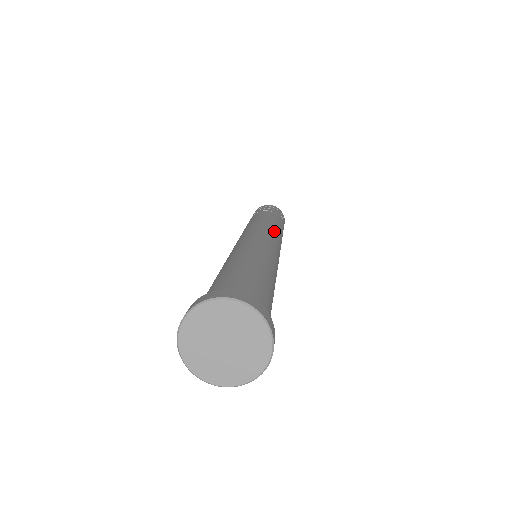
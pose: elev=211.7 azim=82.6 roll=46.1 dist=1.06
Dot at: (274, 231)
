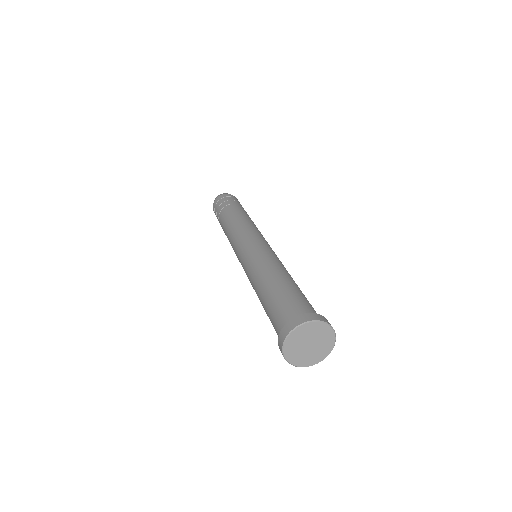
Dot at: occluded
